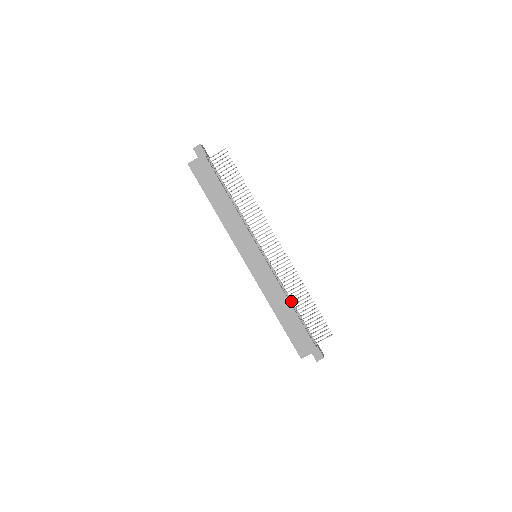
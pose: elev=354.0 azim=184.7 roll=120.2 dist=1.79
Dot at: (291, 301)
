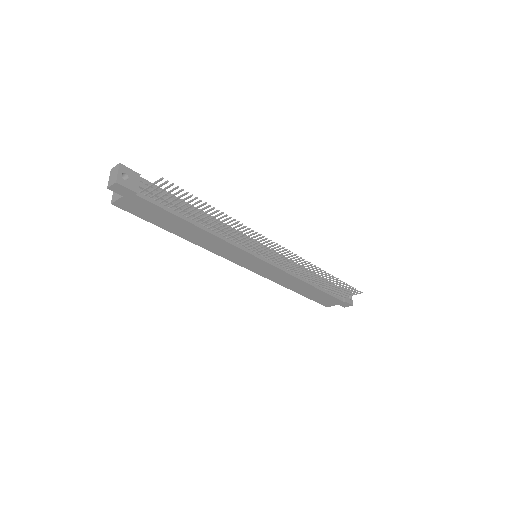
Dot at: (310, 281)
